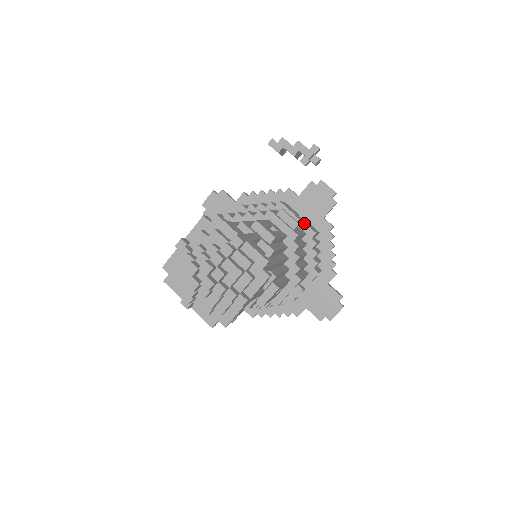
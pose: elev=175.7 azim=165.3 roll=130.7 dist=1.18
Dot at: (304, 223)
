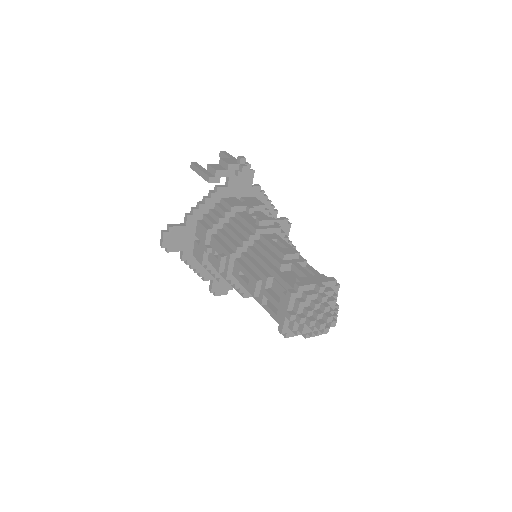
Dot at: (255, 206)
